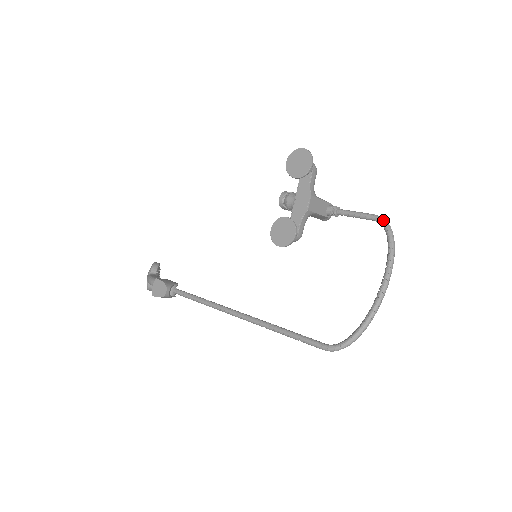
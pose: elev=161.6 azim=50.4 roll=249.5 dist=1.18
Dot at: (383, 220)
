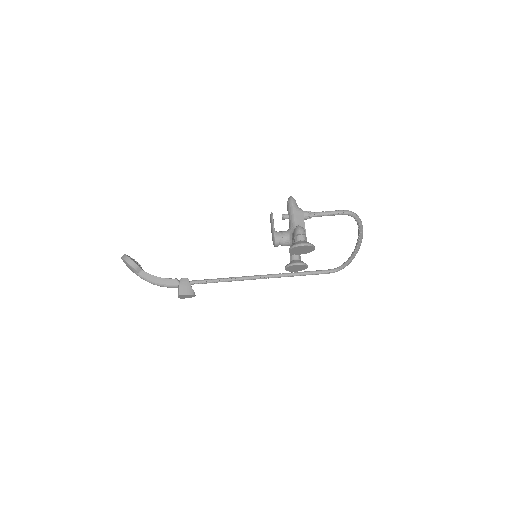
Dot at: (351, 215)
